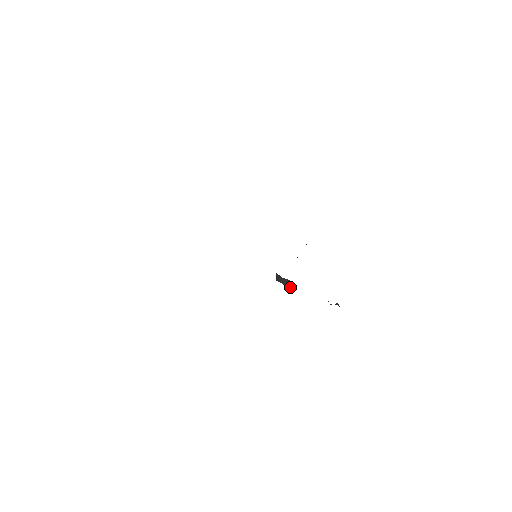
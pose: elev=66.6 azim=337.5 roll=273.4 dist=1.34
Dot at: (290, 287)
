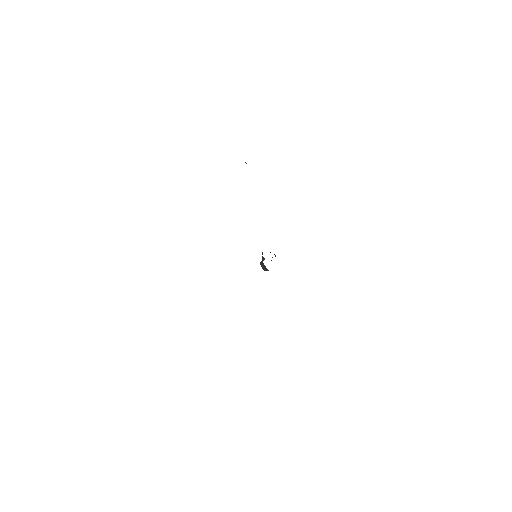
Dot at: occluded
